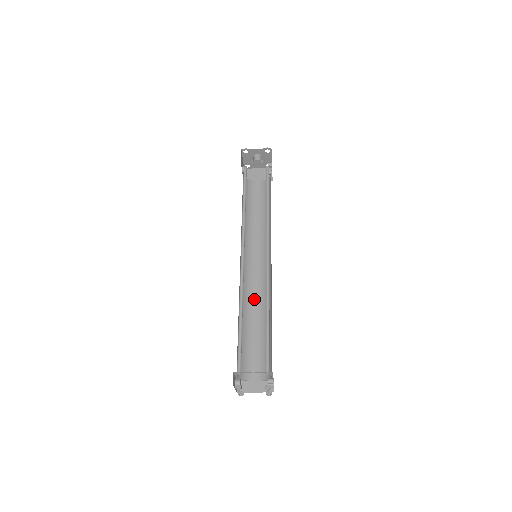
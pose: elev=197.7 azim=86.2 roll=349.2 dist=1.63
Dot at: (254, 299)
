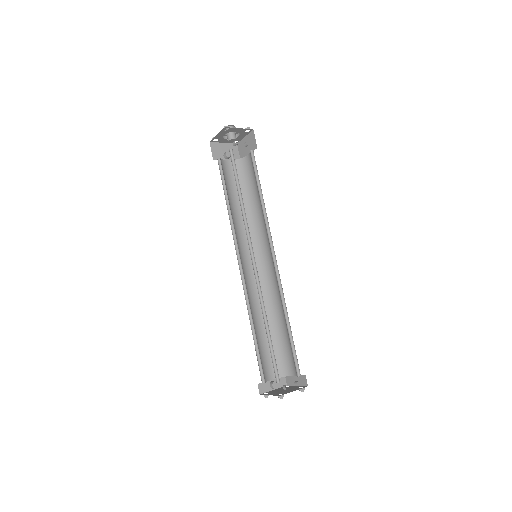
Dot at: (275, 295)
